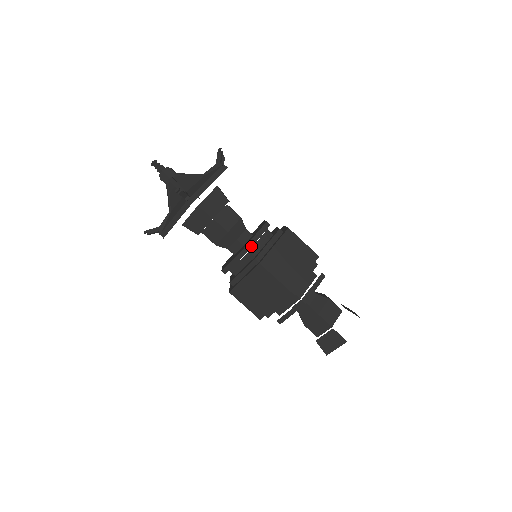
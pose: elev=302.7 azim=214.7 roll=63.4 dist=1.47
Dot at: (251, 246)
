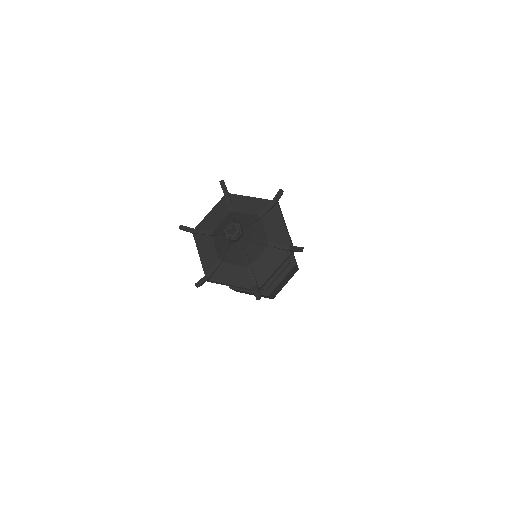
Dot at: occluded
